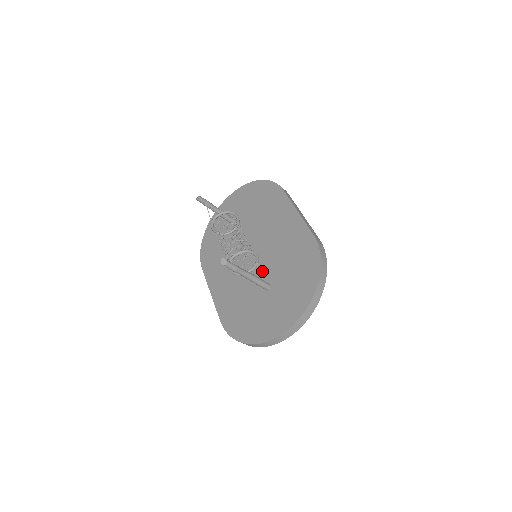
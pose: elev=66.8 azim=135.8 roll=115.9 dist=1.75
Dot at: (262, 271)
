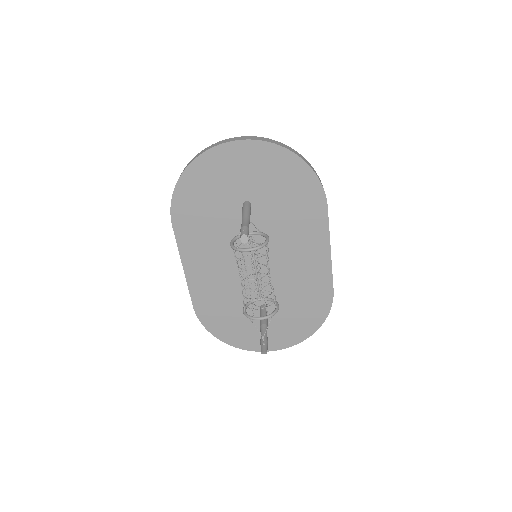
Dot at: occluded
